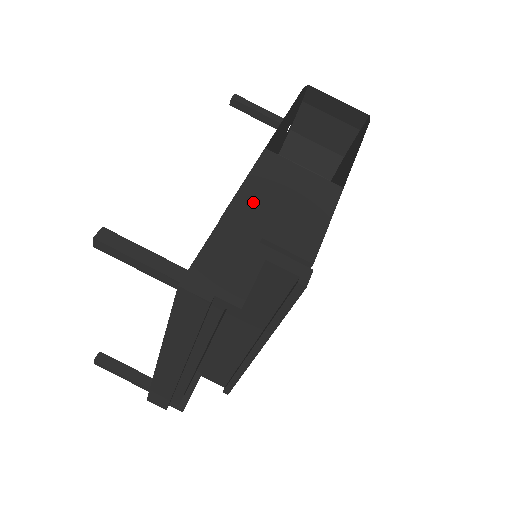
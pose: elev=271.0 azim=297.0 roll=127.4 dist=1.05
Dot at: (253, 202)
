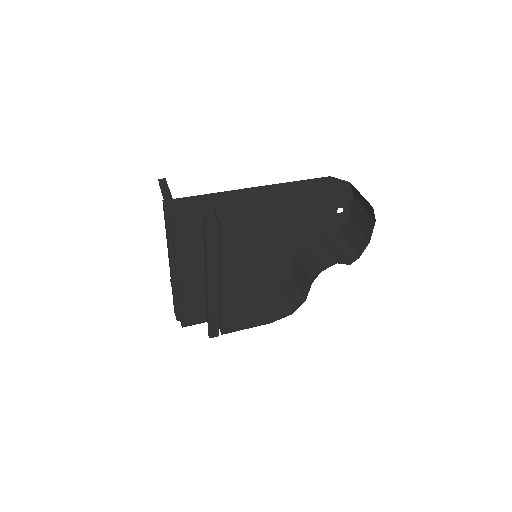
Dot at: (229, 196)
